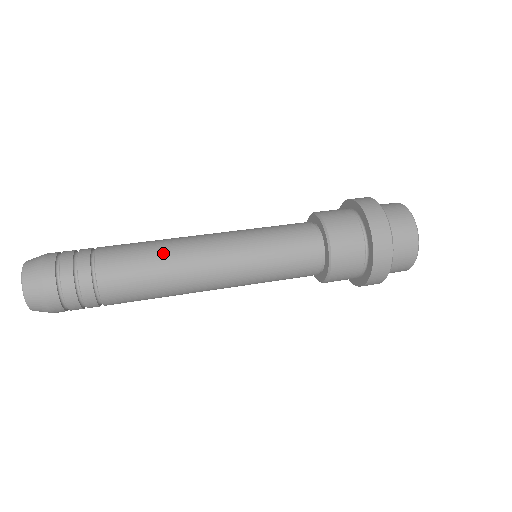
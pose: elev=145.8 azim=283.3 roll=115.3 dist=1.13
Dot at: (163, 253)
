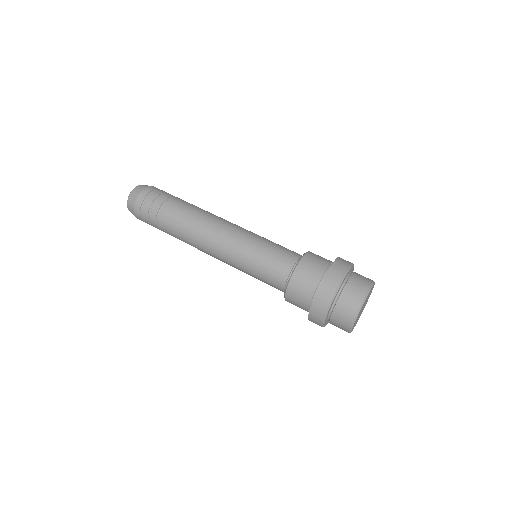
Dot at: (201, 218)
